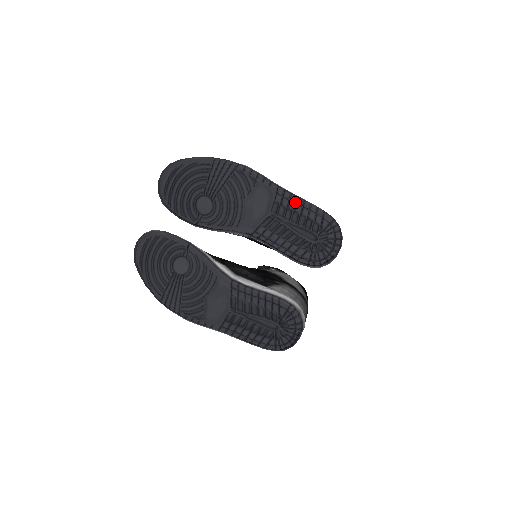
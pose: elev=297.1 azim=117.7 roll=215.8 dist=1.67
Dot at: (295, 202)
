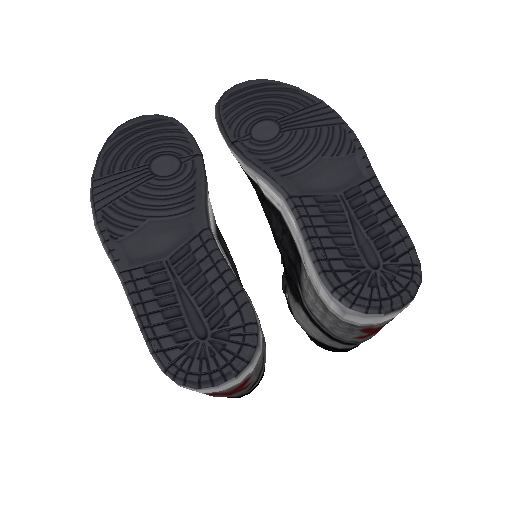
Dot at: (385, 206)
